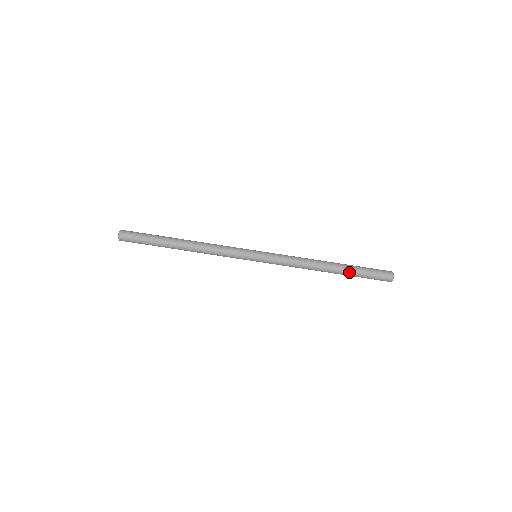
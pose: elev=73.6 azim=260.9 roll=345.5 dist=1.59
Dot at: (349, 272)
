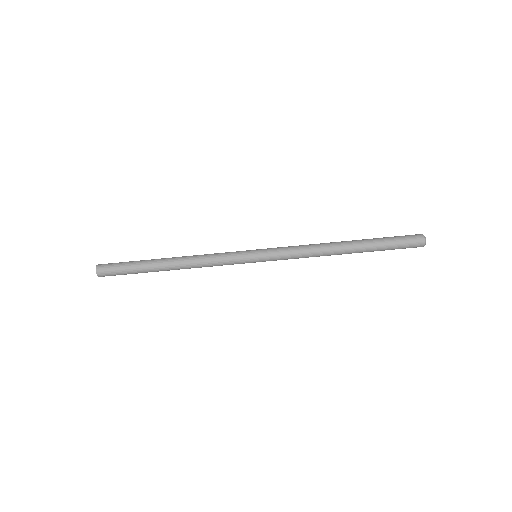
Dot at: (369, 251)
